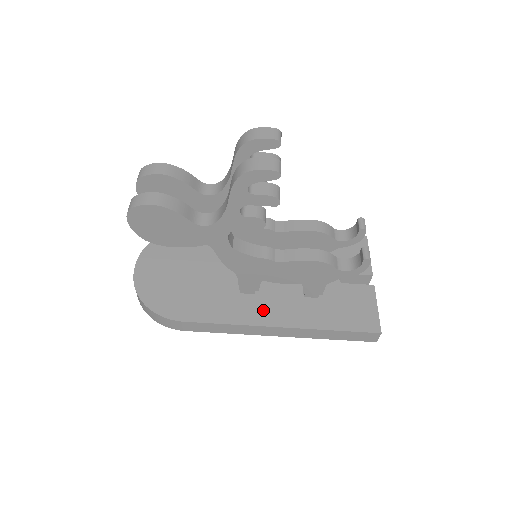
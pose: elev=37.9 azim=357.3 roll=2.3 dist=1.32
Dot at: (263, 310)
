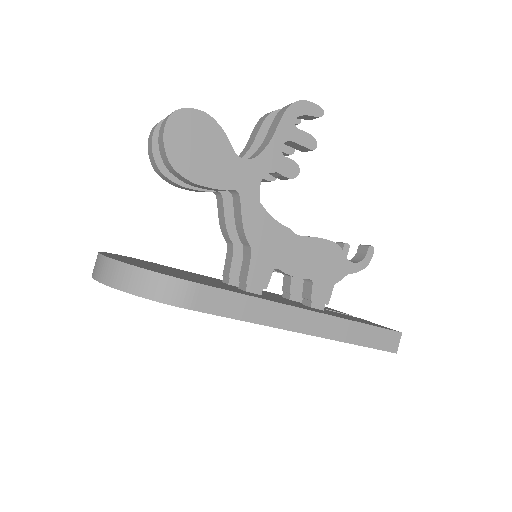
Dot at: (281, 301)
